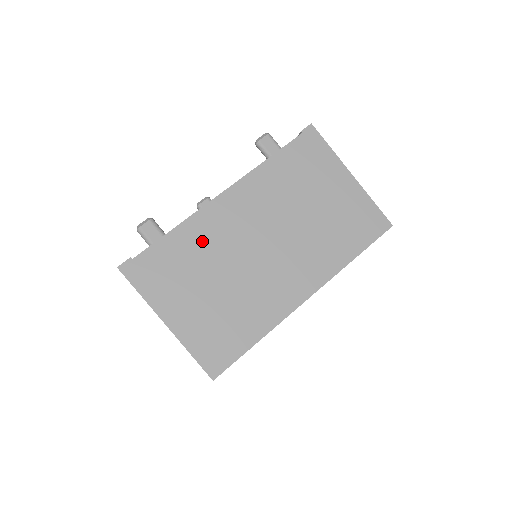
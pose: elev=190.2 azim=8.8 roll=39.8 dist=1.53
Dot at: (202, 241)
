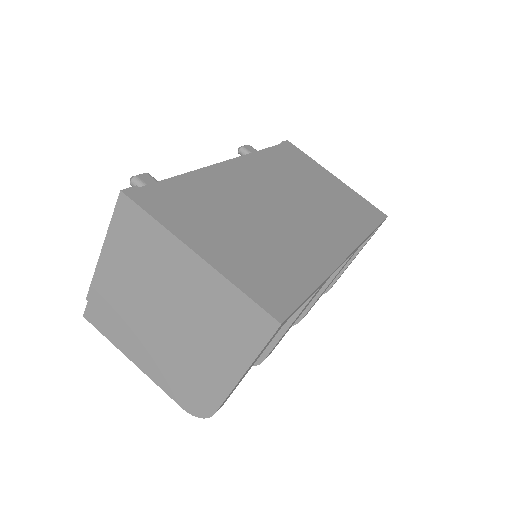
Dot at: (219, 190)
